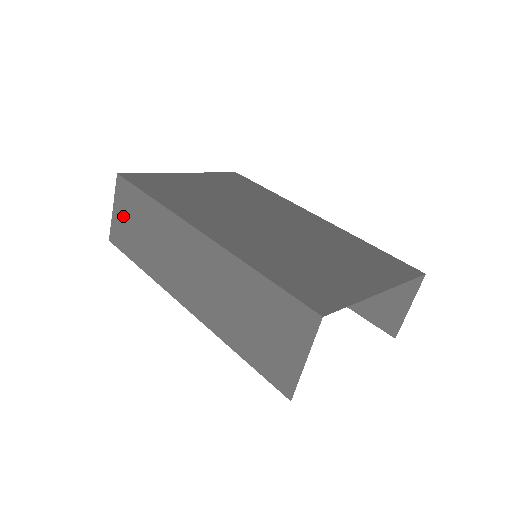
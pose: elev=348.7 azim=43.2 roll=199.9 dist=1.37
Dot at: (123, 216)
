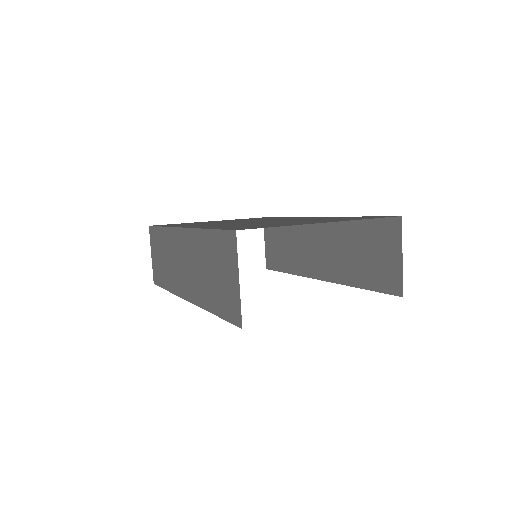
Dot at: (155, 256)
